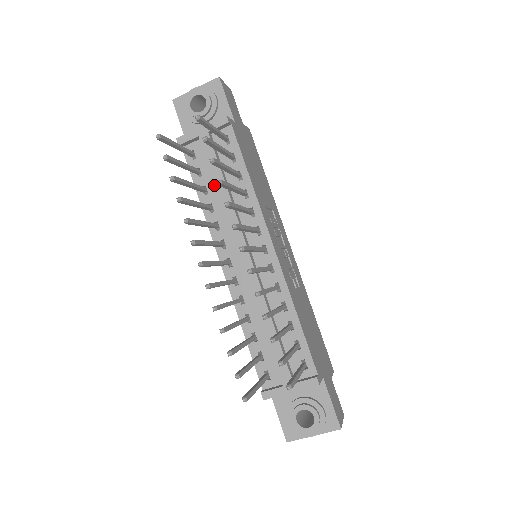
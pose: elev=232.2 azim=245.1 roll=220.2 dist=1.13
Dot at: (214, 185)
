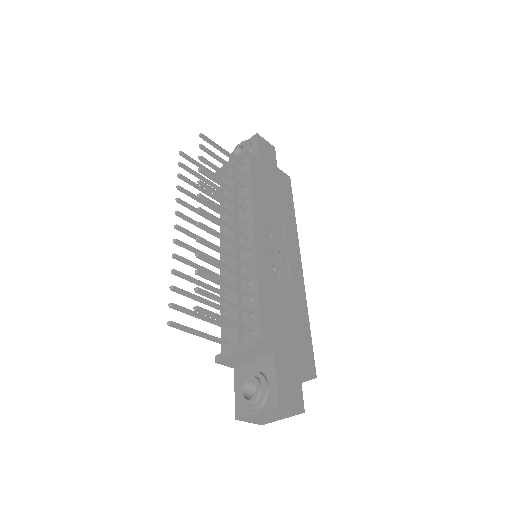
Dot at: occluded
